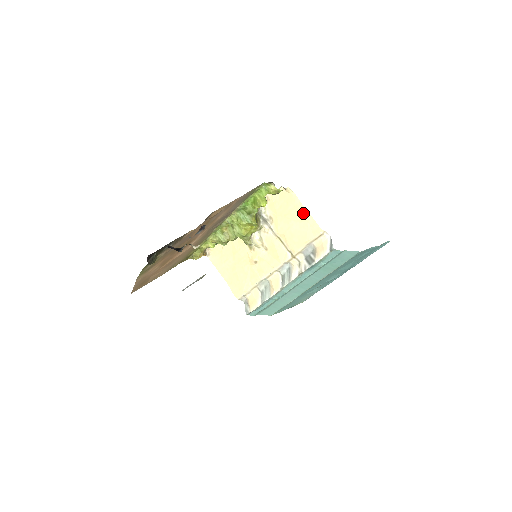
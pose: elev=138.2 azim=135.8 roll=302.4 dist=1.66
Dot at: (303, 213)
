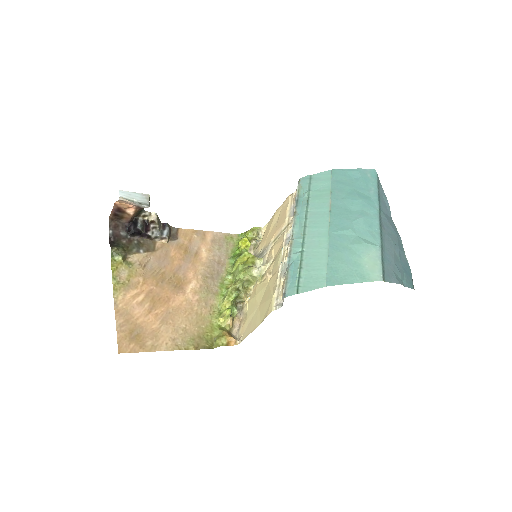
Dot at: (276, 213)
